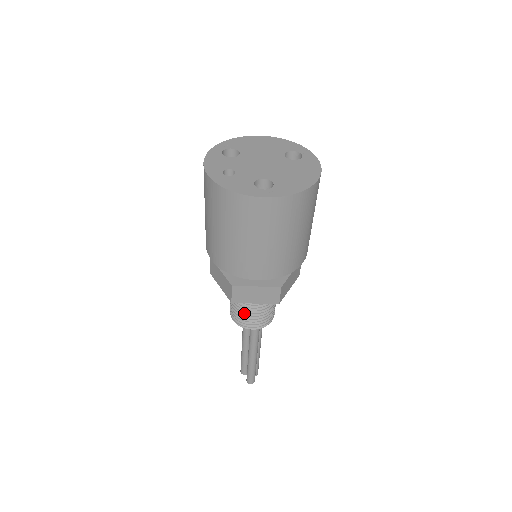
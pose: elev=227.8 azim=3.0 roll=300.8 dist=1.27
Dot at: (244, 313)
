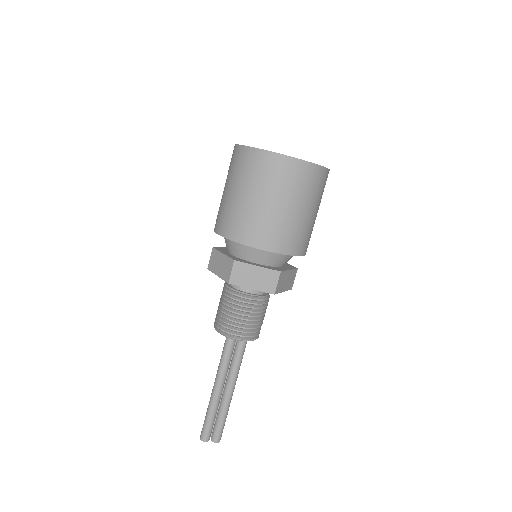
Dot at: (220, 306)
